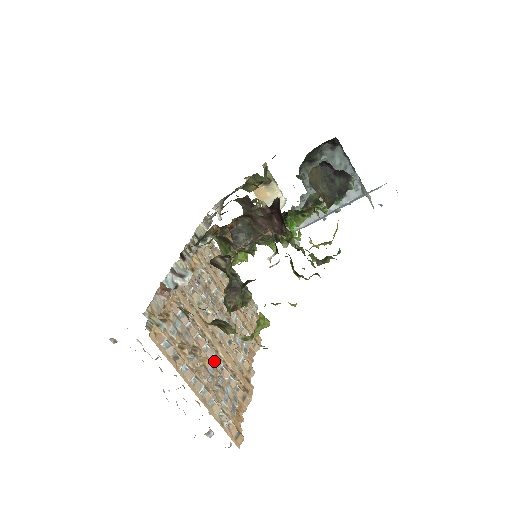
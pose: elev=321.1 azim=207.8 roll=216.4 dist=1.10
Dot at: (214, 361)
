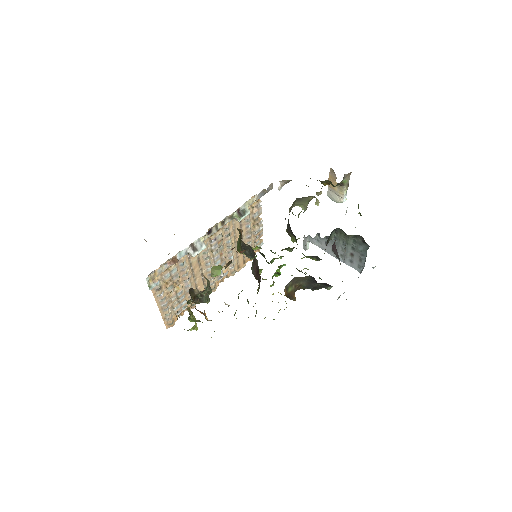
Dot at: (187, 287)
